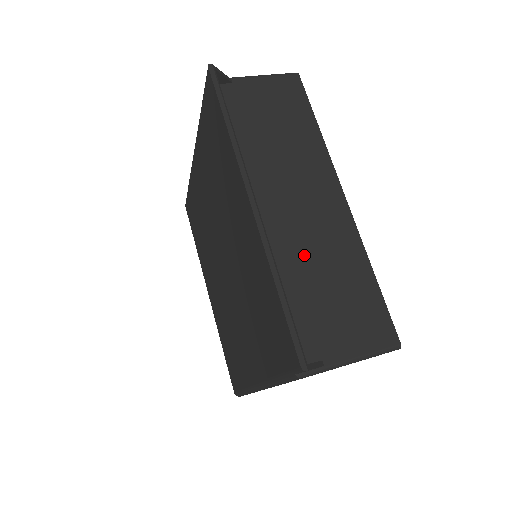
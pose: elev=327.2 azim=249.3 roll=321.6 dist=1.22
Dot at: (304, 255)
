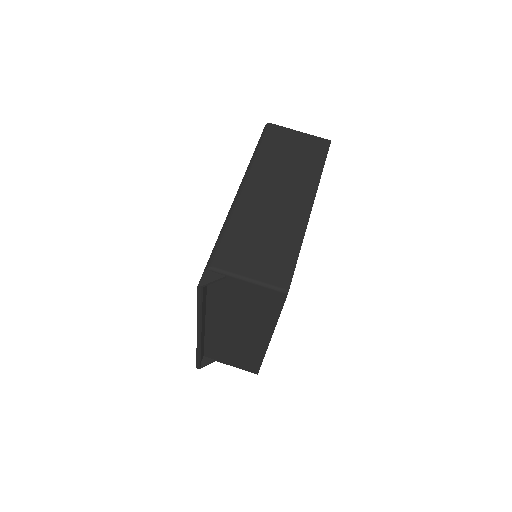
Dot at: (228, 343)
